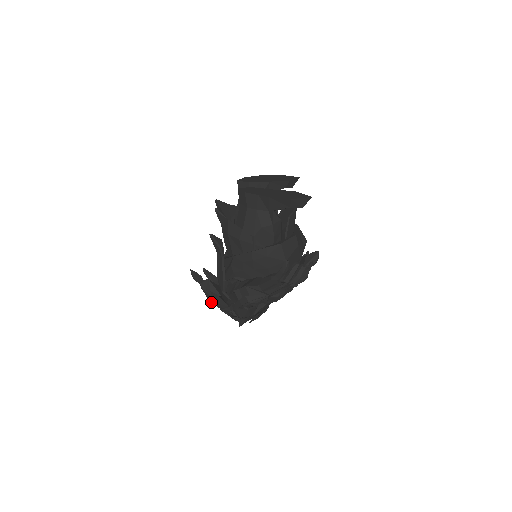
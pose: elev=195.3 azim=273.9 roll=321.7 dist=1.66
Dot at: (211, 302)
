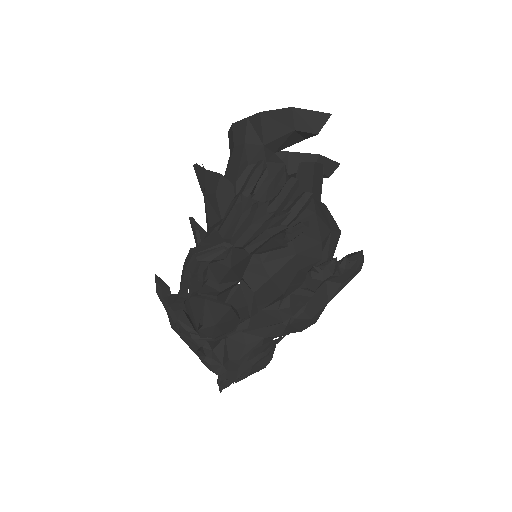
Dot at: (170, 322)
